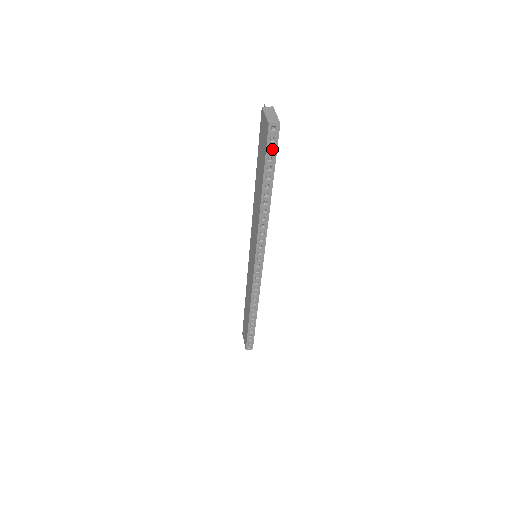
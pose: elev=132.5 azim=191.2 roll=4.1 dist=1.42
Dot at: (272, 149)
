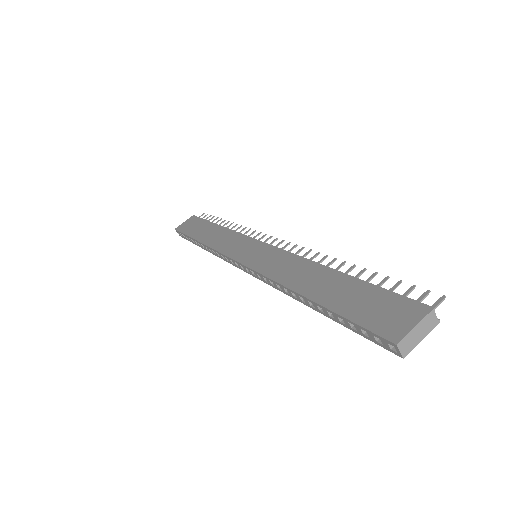
Dot at: (367, 332)
